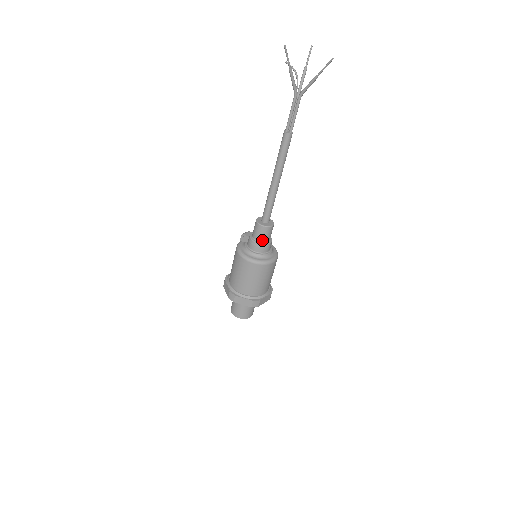
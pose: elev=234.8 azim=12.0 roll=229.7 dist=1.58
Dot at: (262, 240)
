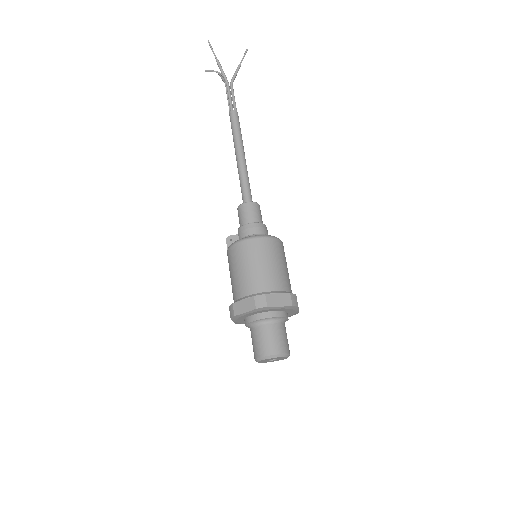
Dot at: (258, 220)
